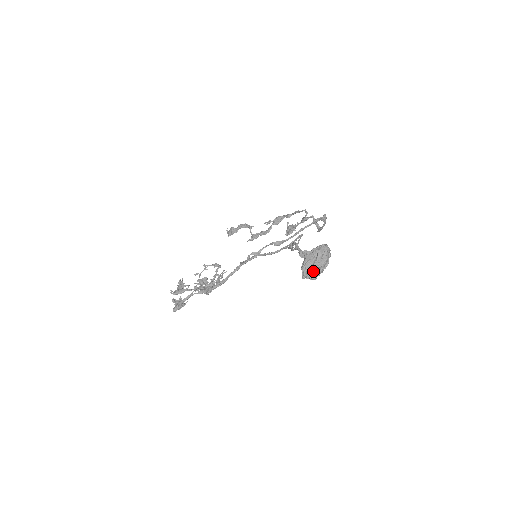
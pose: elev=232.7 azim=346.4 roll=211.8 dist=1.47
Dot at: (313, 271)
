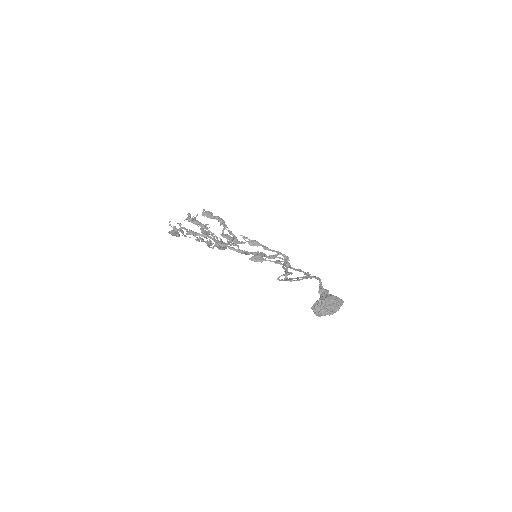
Dot at: (325, 310)
